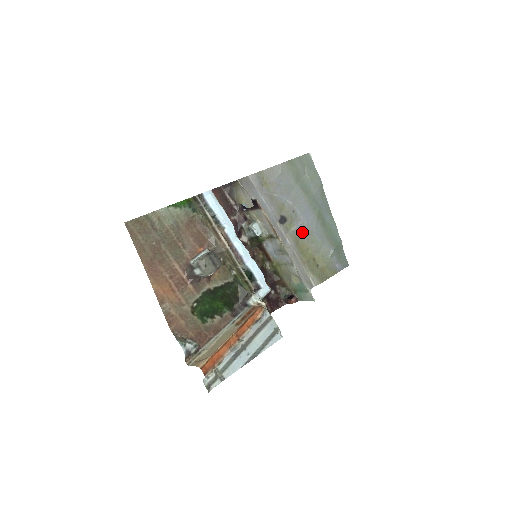
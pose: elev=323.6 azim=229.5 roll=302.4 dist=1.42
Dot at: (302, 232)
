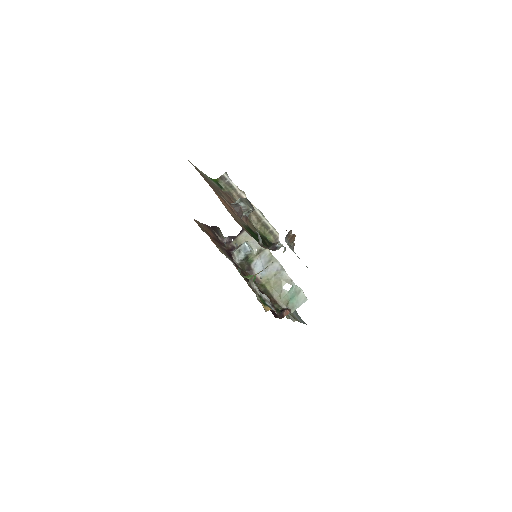
Dot at: occluded
